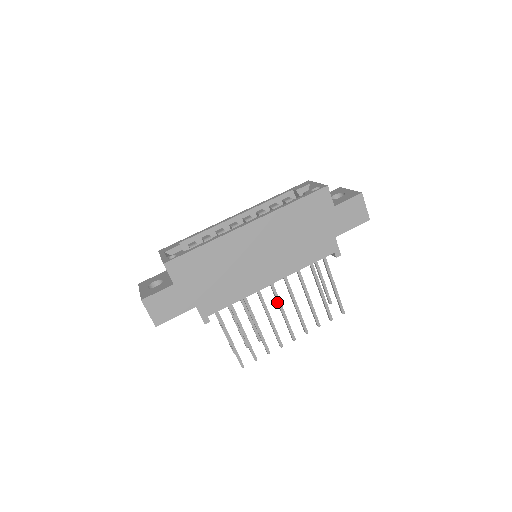
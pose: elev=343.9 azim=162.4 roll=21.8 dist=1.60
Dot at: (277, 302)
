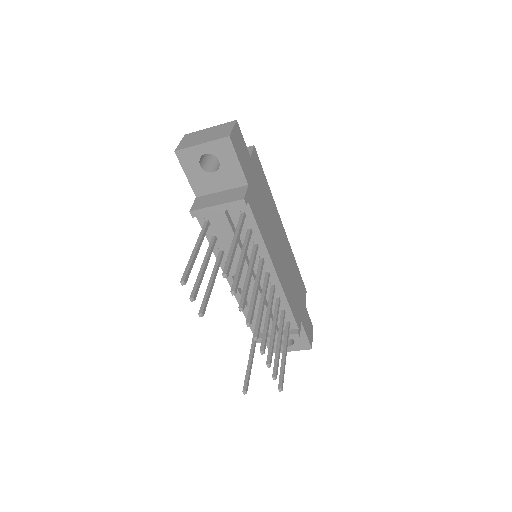
Dot at: (263, 291)
